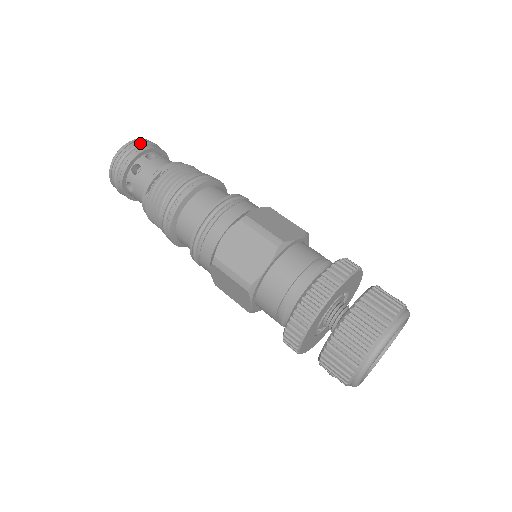
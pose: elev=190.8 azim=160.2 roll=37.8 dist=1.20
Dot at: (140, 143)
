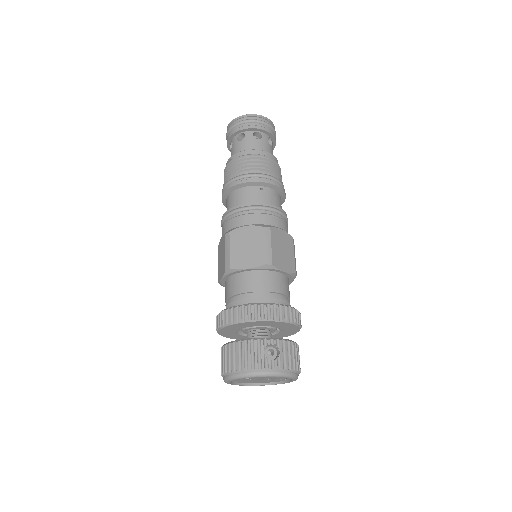
Dot at: (239, 122)
